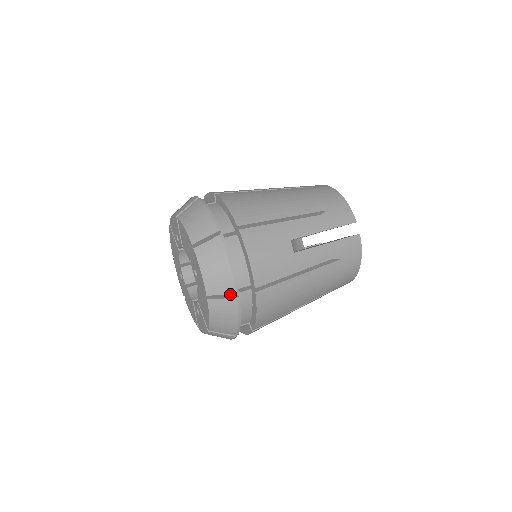
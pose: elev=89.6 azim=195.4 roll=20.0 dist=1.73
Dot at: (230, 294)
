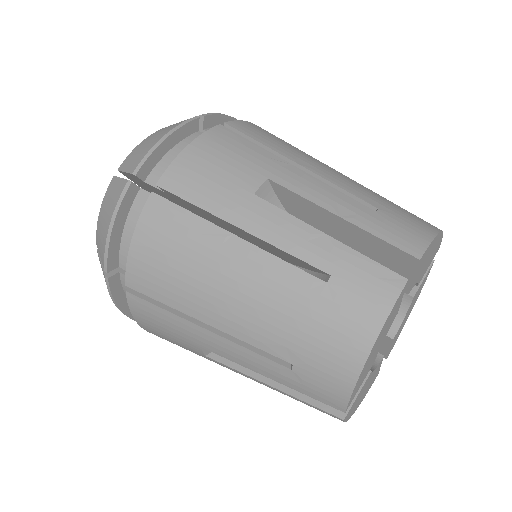
Dot at: occluded
